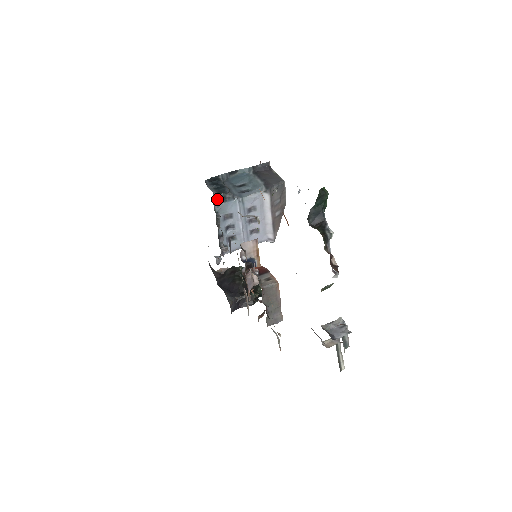
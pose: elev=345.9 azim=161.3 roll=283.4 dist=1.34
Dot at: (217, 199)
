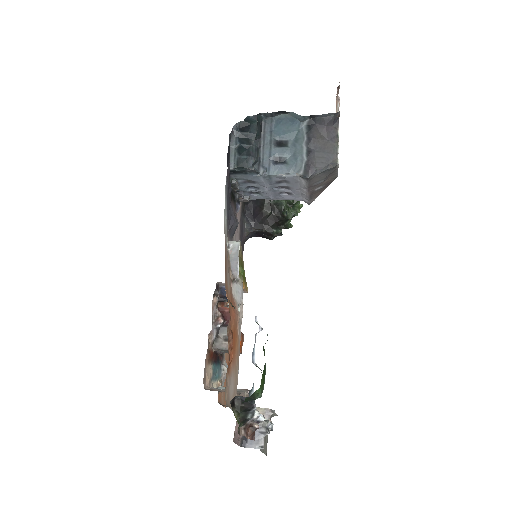
Dot at: (234, 171)
